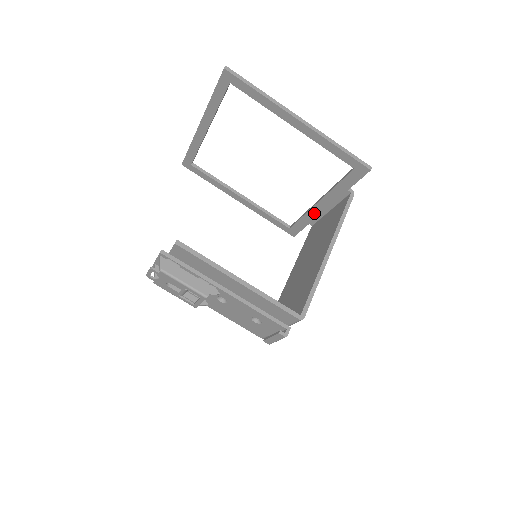
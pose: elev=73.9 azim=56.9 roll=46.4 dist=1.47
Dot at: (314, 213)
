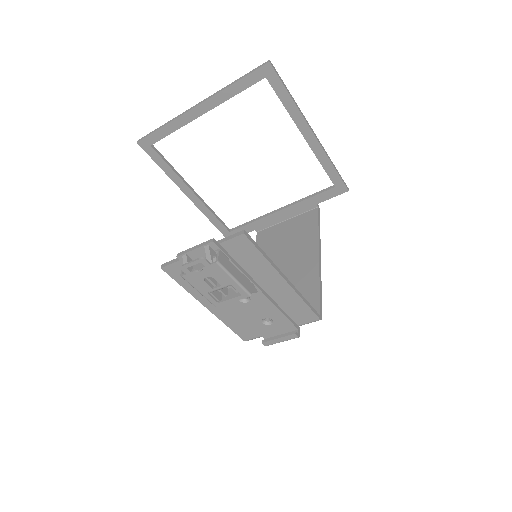
Dot at: (268, 220)
